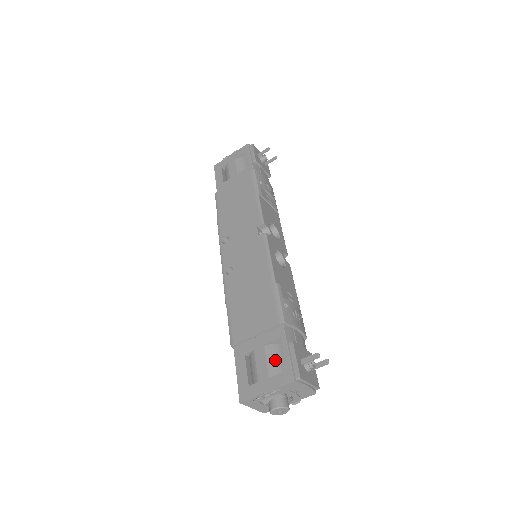
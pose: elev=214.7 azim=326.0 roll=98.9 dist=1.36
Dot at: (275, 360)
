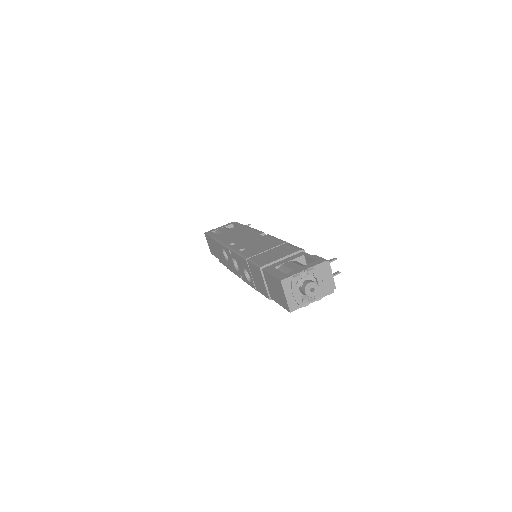
Dot at: (302, 264)
